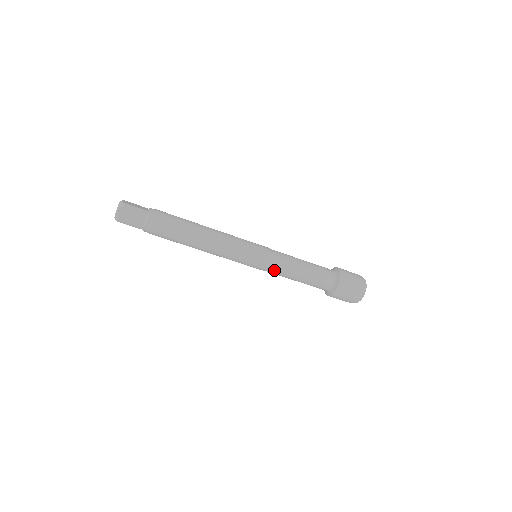
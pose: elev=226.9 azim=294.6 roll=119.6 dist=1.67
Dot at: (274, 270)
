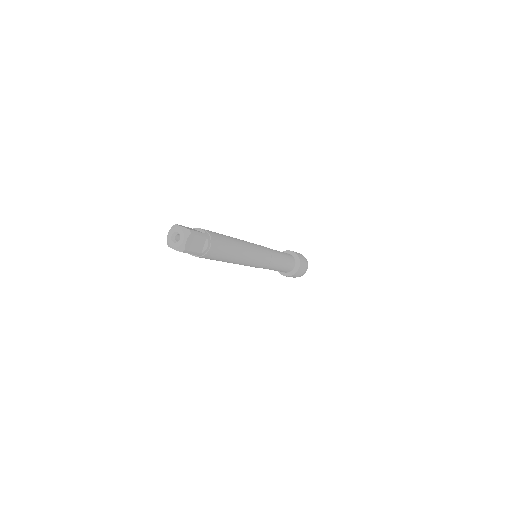
Dot at: (270, 266)
